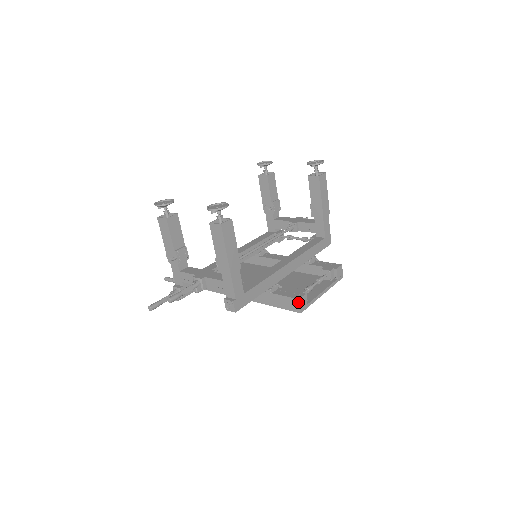
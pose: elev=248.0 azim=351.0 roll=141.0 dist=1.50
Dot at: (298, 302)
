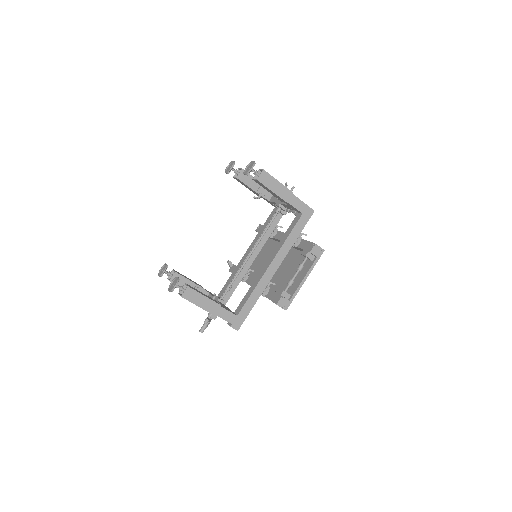
Dot at: occluded
